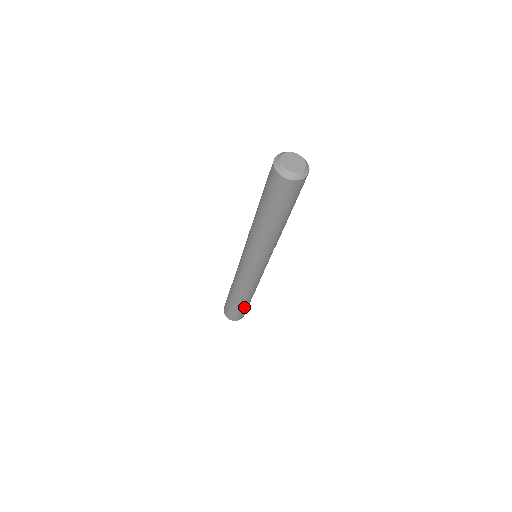
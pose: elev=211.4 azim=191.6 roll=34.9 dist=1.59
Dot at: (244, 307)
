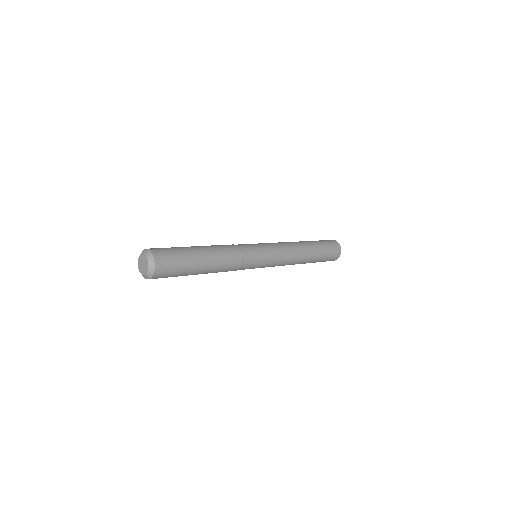
Dot at: (314, 262)
